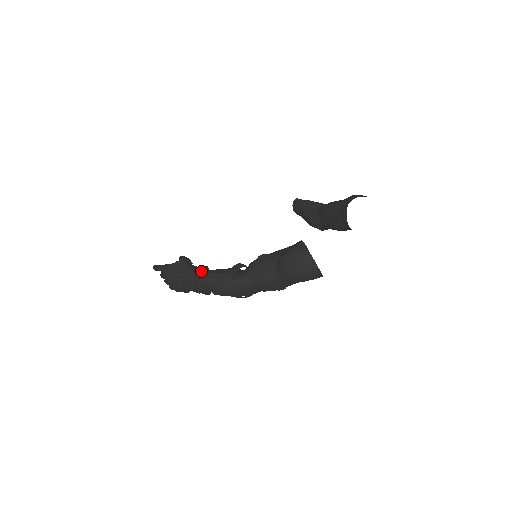
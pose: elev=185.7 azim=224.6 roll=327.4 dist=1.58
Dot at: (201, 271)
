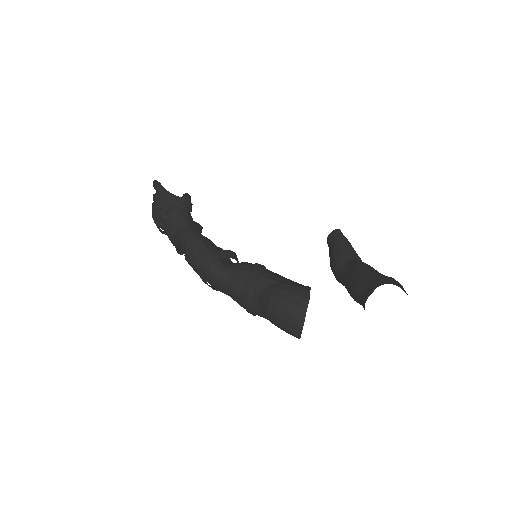
Dot at: (192, 227)
